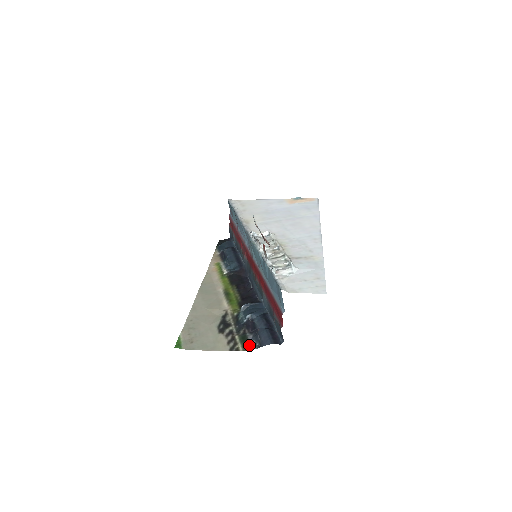
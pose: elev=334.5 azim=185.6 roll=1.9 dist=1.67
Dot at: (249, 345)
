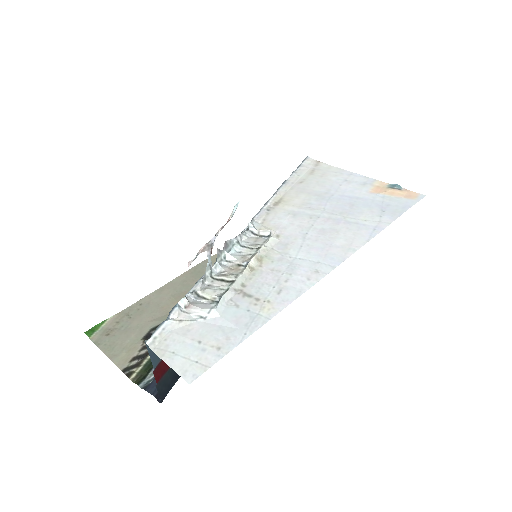
Dot at: (144, 377)
